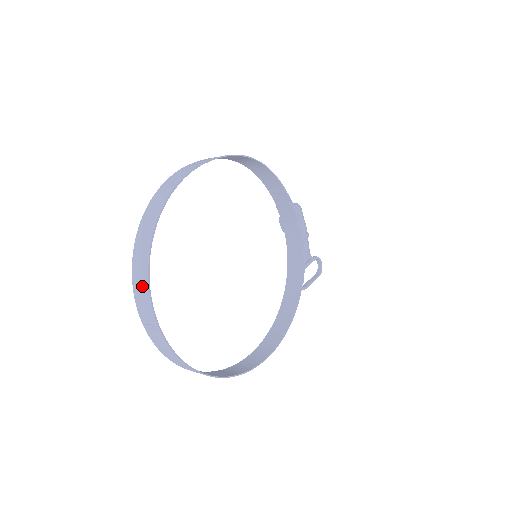
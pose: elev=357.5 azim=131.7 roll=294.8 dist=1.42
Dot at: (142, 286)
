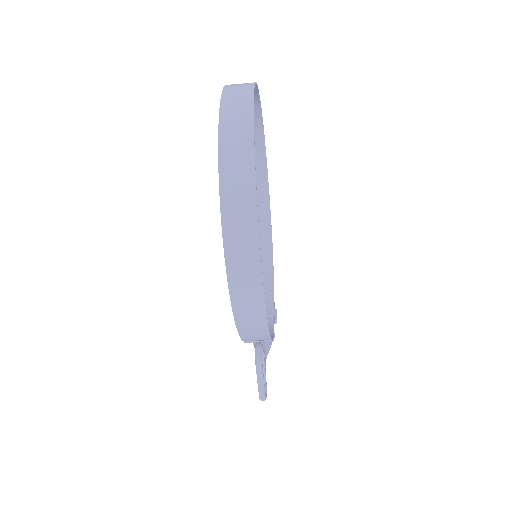
Dot at: occluded
